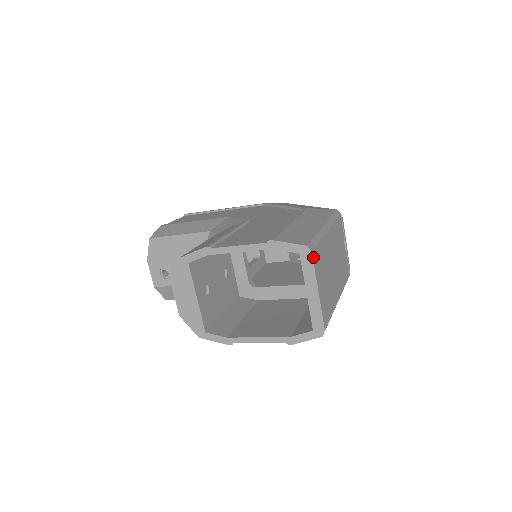
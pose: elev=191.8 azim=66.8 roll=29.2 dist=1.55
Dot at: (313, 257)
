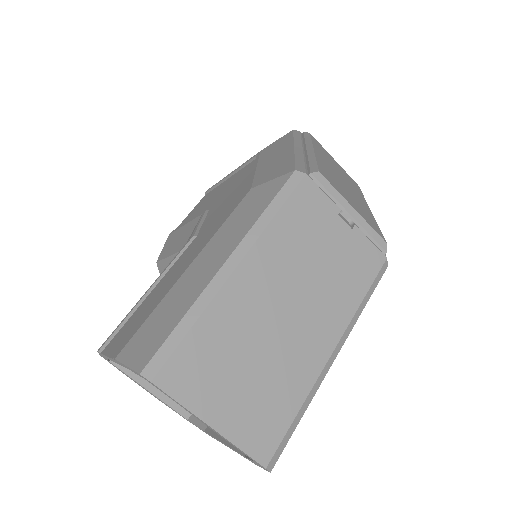
Dot at: (163, 385)
